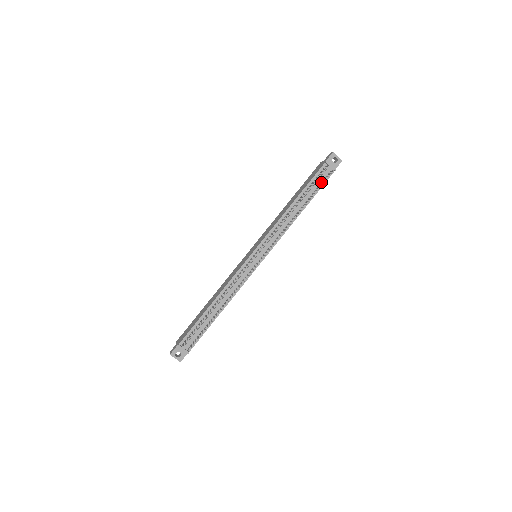
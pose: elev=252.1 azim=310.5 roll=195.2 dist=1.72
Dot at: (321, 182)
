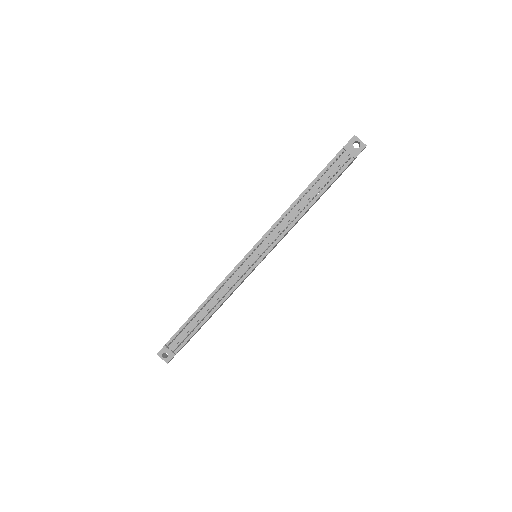
Dot at: (336, 172)
